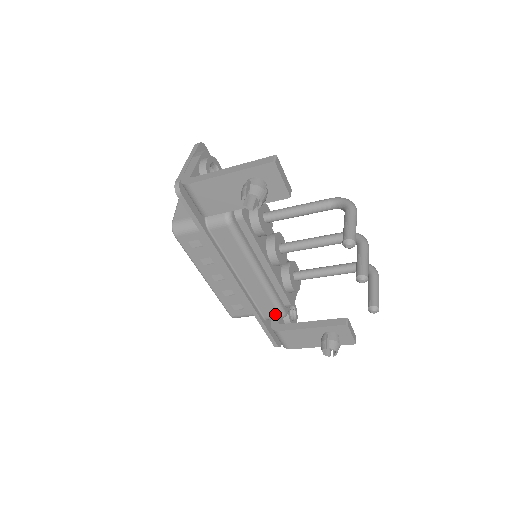
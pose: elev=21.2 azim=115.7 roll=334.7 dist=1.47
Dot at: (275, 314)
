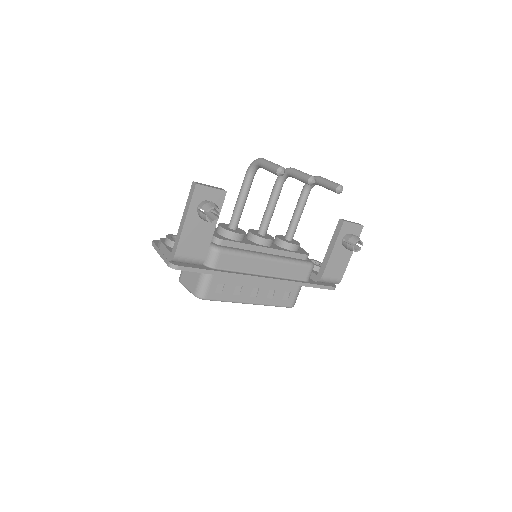
Dot at: (307, 270)
